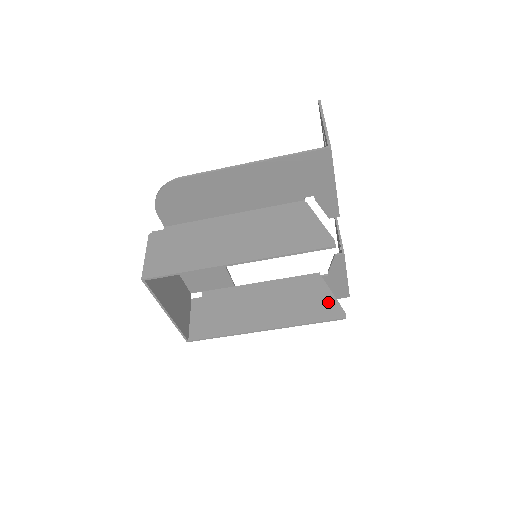
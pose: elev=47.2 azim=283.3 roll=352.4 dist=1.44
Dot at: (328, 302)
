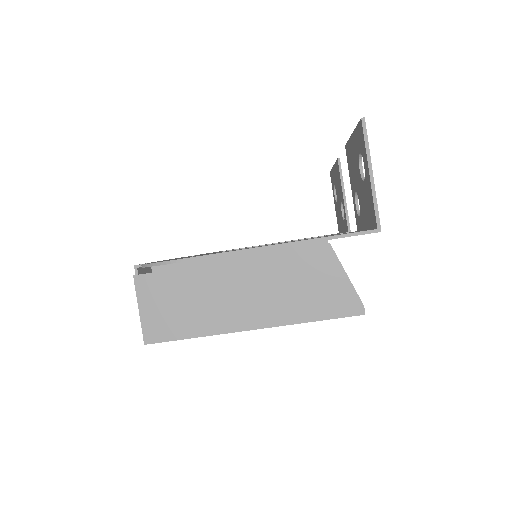
Dot at: occluded
